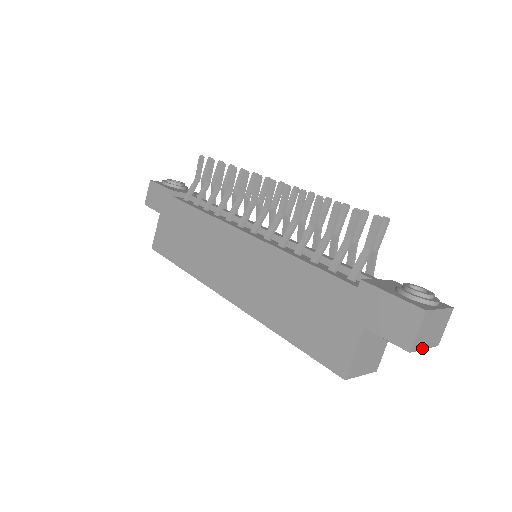
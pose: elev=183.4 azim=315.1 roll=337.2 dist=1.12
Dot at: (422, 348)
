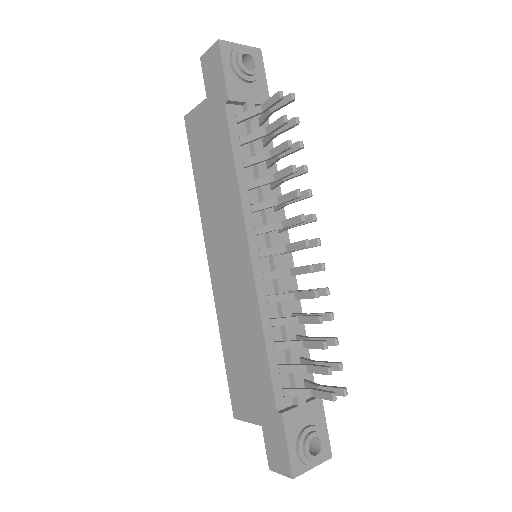
Dot at: occluded
